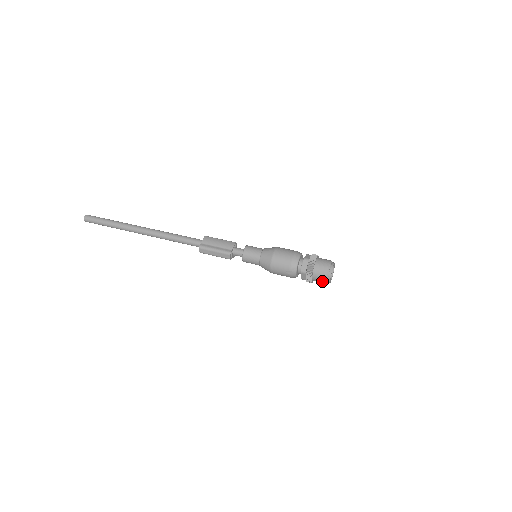
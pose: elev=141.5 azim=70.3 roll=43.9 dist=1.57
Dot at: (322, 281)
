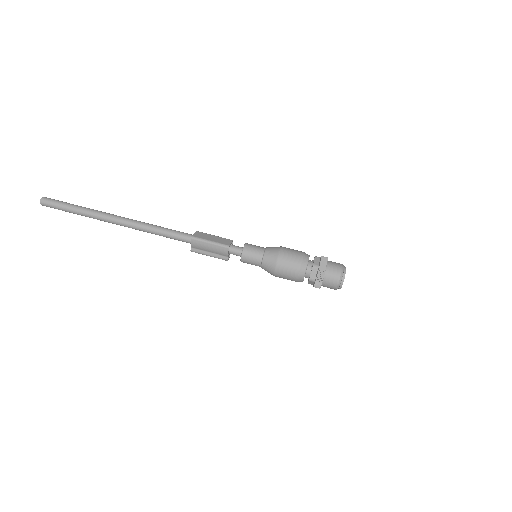
Dot at: occluded
